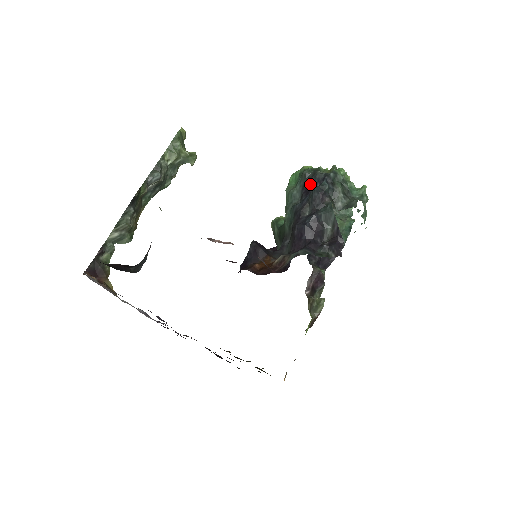
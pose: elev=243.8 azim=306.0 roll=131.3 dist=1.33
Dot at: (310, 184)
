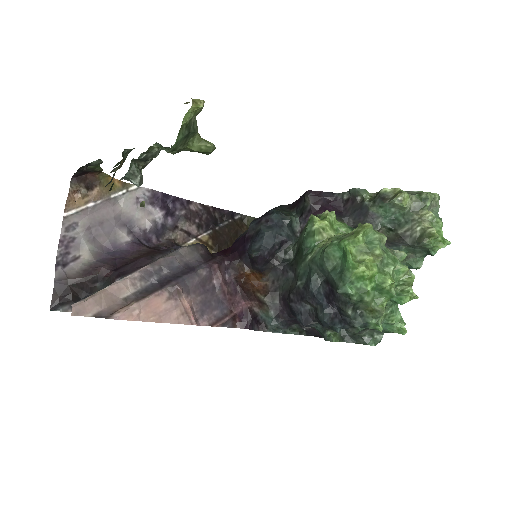
Dot at: (334, 300)
